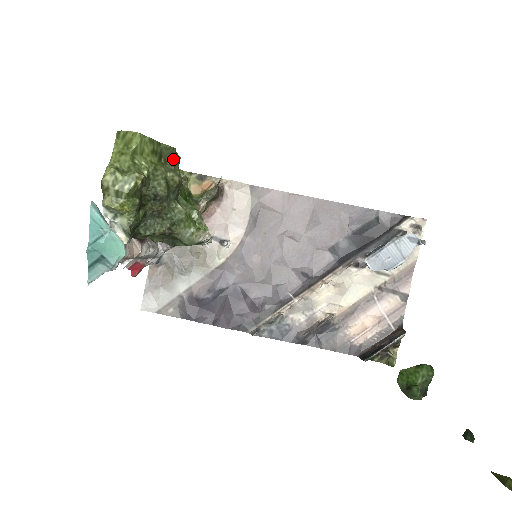
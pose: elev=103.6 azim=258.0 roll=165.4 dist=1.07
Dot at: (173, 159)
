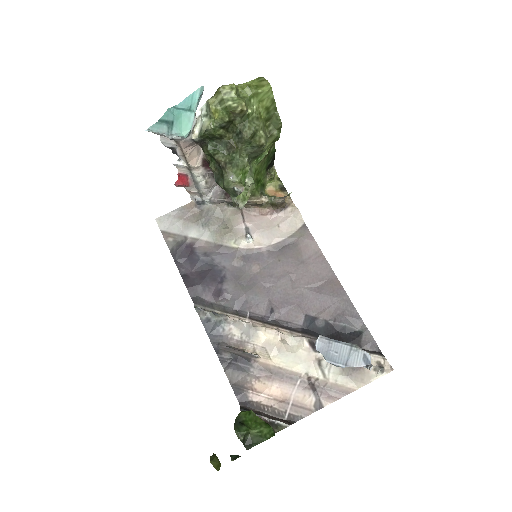
Dot at: (274, 131)
